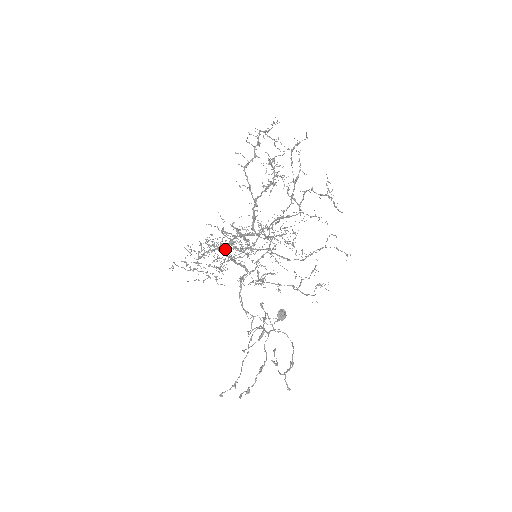
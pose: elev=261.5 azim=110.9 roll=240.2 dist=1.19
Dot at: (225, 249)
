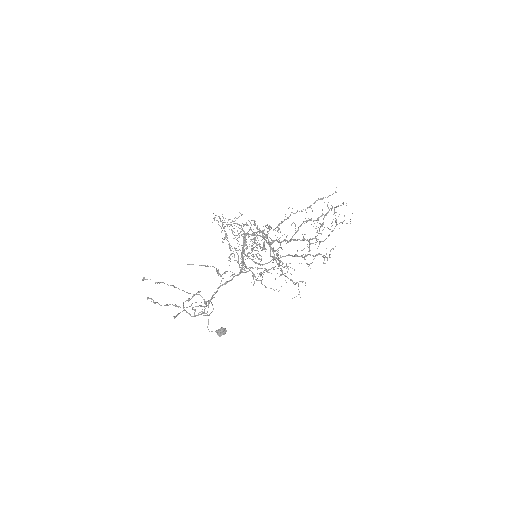
Dot at: (248, 233)
